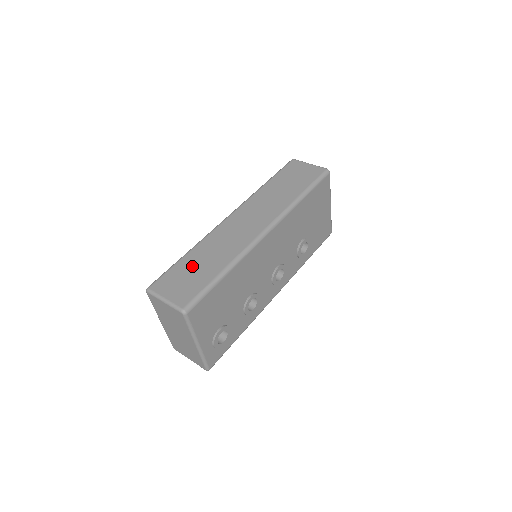
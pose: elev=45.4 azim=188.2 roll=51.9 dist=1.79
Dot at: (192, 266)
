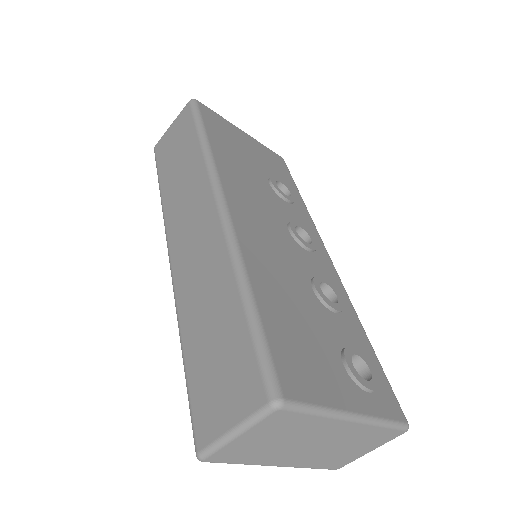
Dot at: (205, 348)
